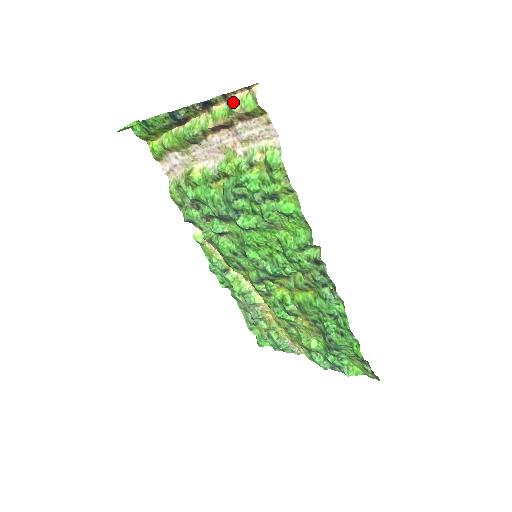
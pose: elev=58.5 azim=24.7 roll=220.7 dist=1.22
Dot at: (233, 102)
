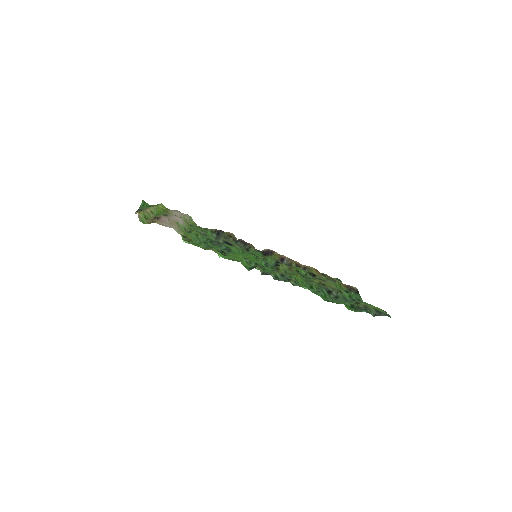
Dot at: occluded
